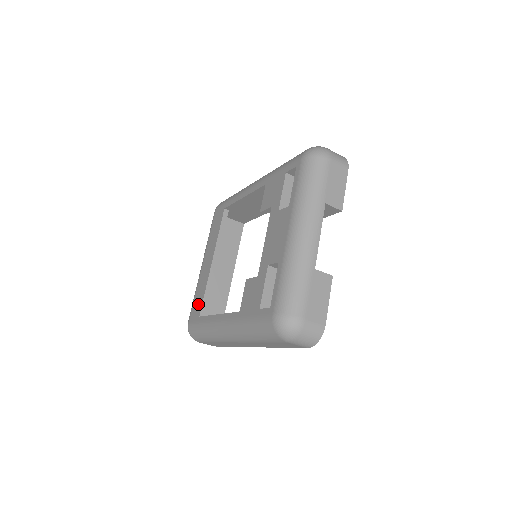
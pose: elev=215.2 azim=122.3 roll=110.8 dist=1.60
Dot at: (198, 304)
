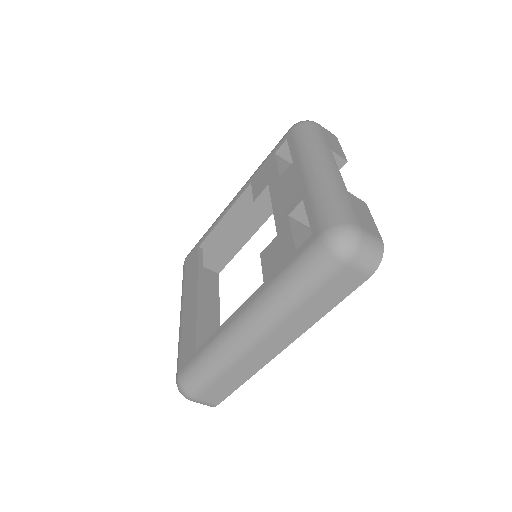
Dot at: (189, 343)
